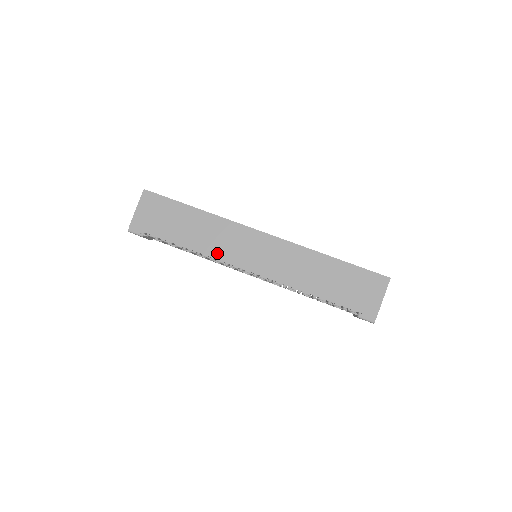
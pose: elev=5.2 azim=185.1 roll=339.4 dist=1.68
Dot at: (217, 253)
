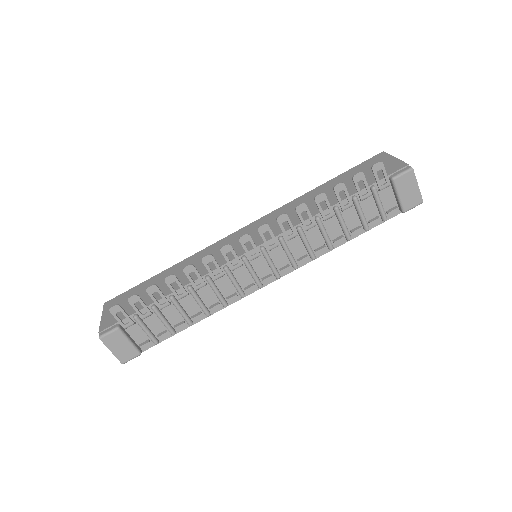
Dot at: occluded
